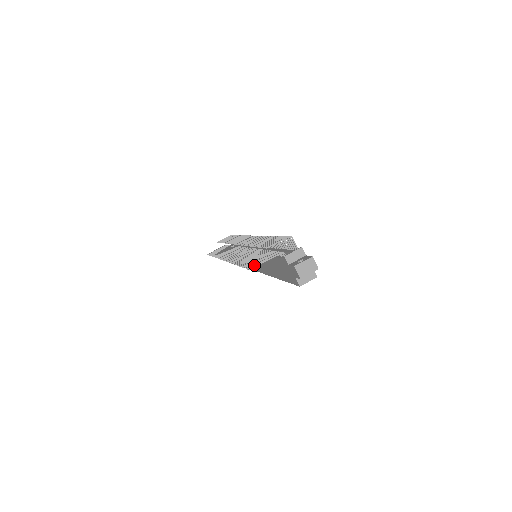
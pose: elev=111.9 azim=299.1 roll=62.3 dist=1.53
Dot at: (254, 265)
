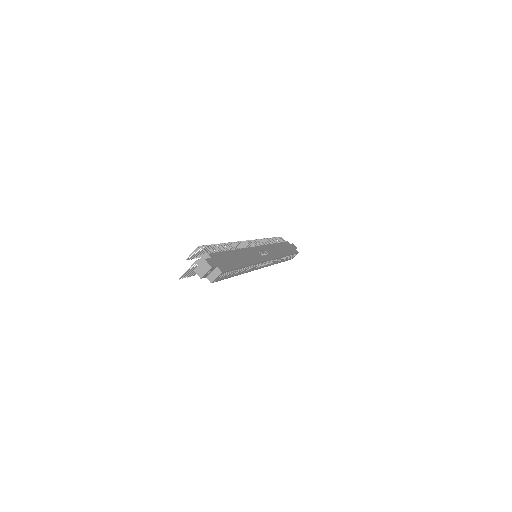
Dot at: (185, 274)
